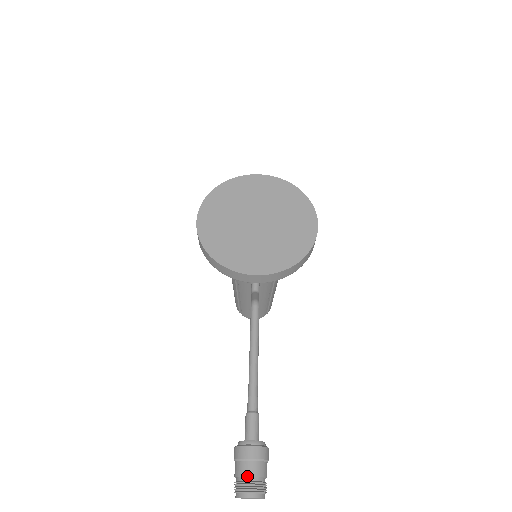
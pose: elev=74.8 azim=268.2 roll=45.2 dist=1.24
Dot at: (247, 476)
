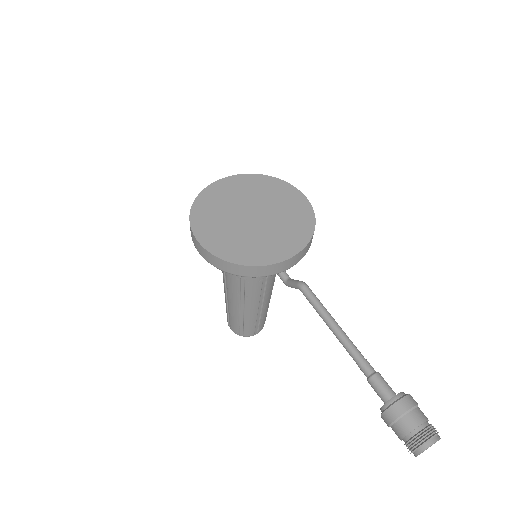
Dot at: (417, 427)
